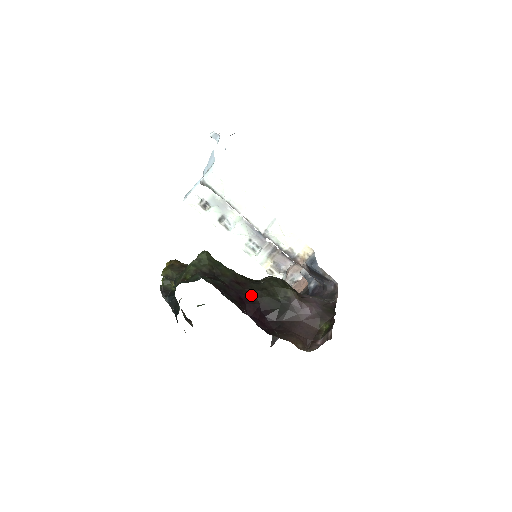
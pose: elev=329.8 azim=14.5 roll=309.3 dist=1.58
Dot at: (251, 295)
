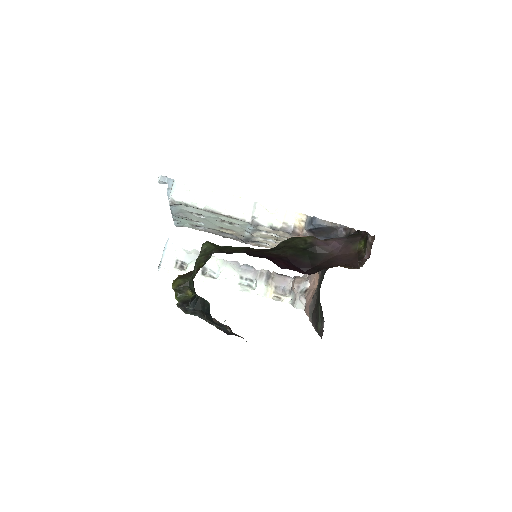
Dot at: (273, 254)
